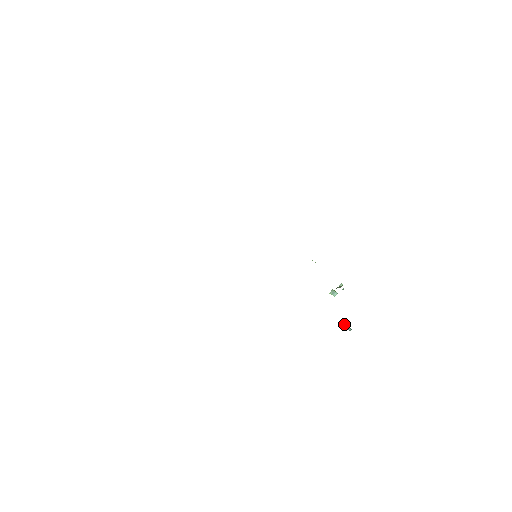
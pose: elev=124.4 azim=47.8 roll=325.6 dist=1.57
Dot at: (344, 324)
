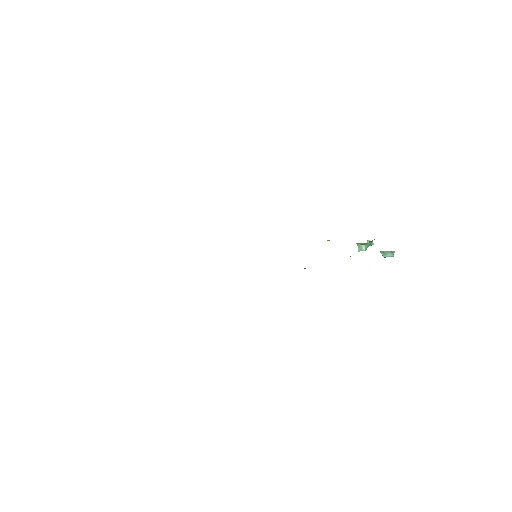
Dot at: (381, 253)
